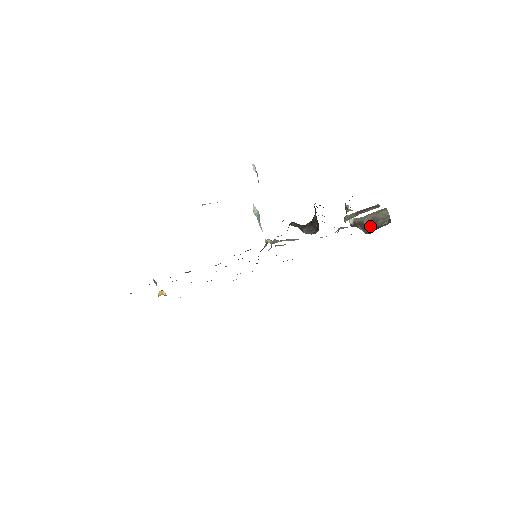
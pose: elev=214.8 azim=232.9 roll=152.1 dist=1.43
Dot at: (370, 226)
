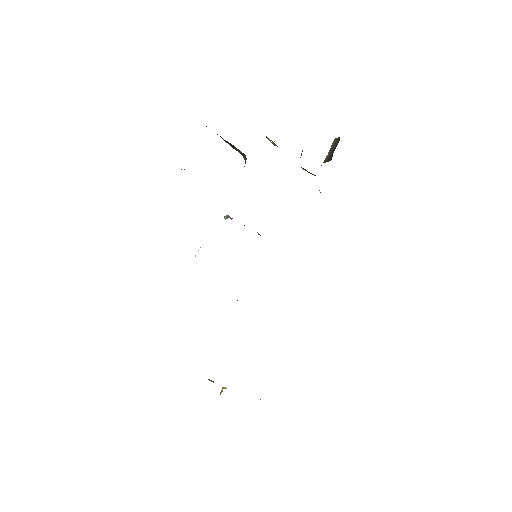
Dot at: (330, 157)
